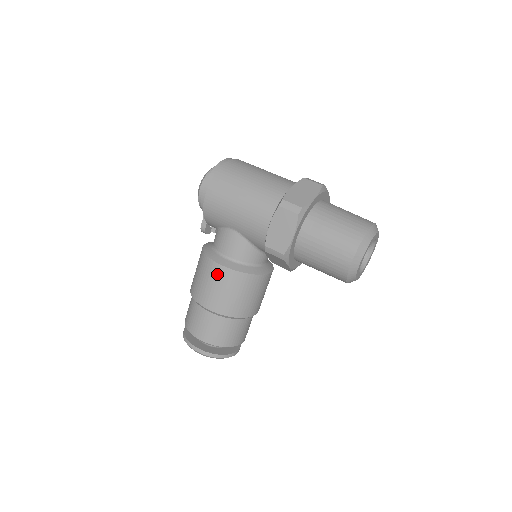
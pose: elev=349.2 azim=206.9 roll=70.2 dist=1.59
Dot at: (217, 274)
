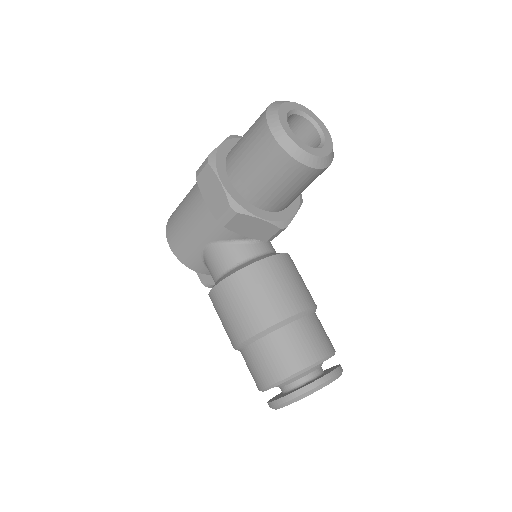
Dot at: (221, 297)
